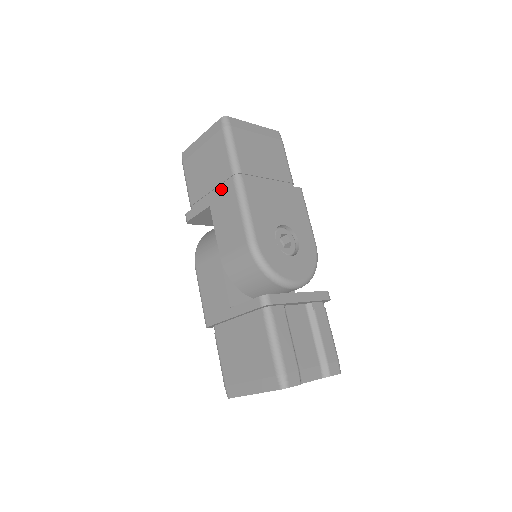
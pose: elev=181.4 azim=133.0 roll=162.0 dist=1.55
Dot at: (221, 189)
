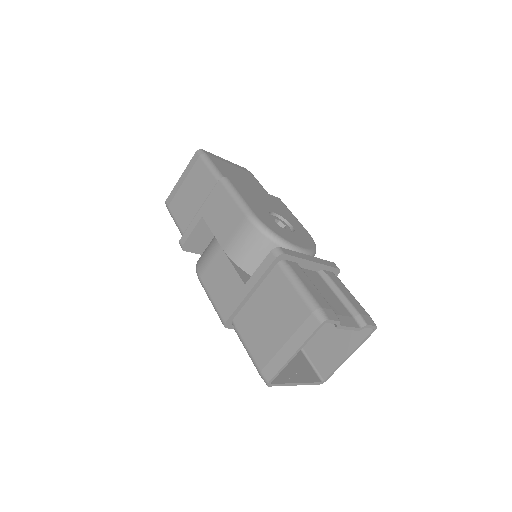
Dot at: (210, 195)
